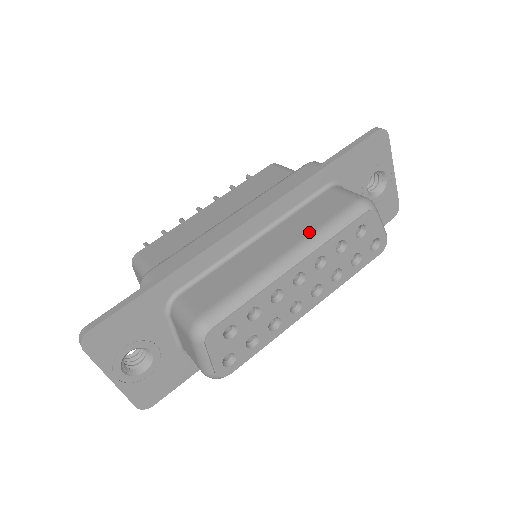
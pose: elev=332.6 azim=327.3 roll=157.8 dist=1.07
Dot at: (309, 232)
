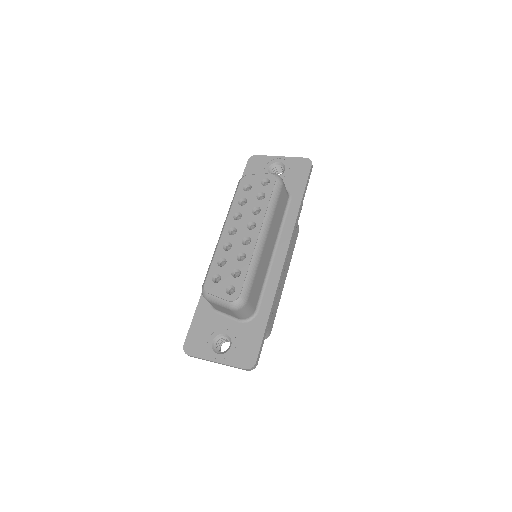
Dot at: occluded
